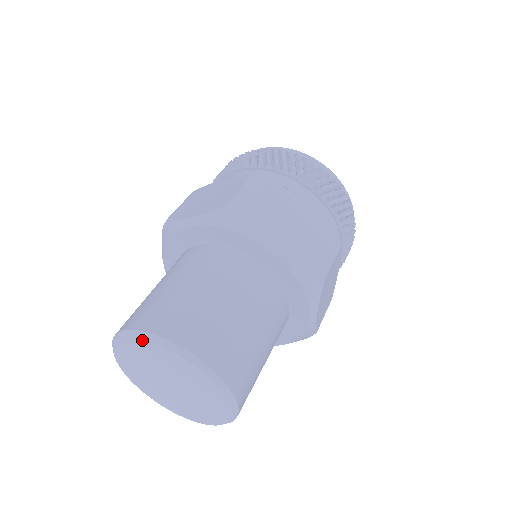
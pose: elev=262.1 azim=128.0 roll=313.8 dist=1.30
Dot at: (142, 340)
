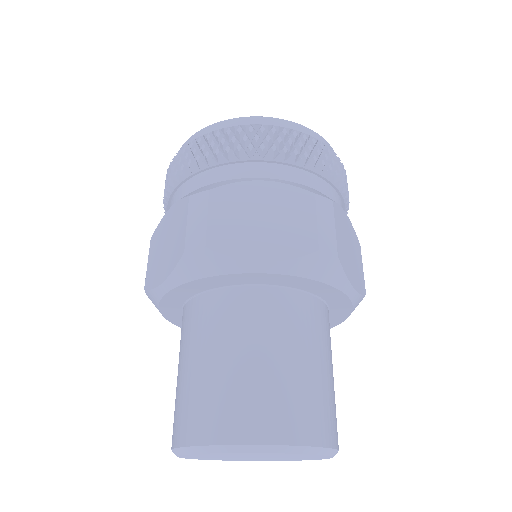
Dot at: (195, 454)
